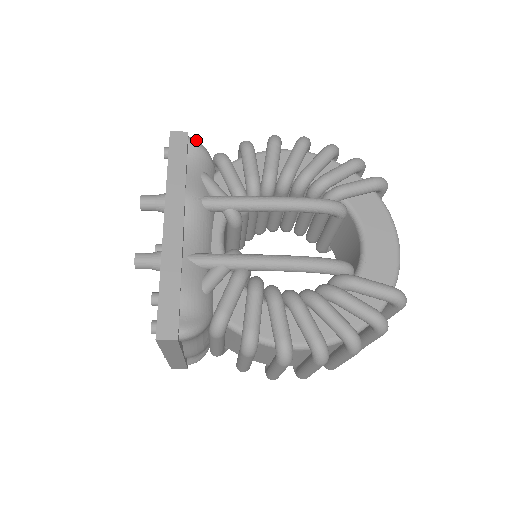
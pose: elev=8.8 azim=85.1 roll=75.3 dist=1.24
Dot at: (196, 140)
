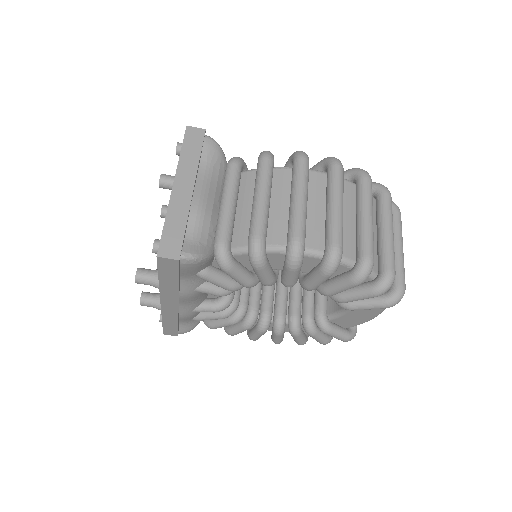
Dot at: occluded
